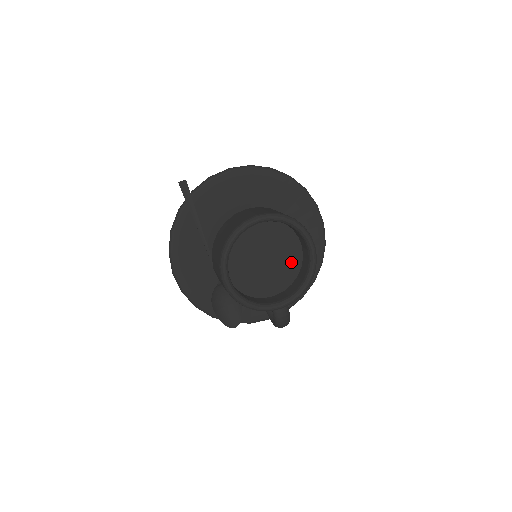
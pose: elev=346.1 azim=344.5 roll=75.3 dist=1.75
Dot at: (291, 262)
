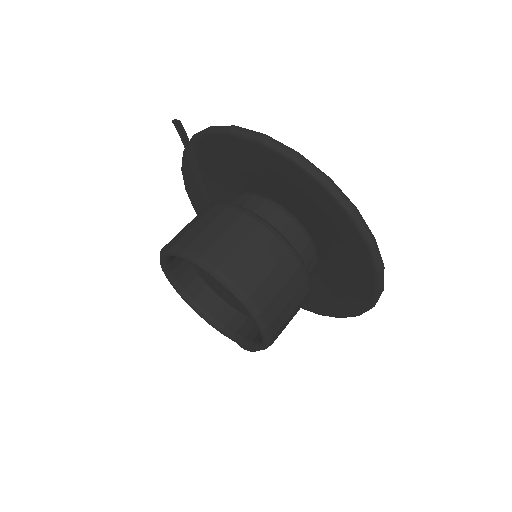
Dot at: occluded
